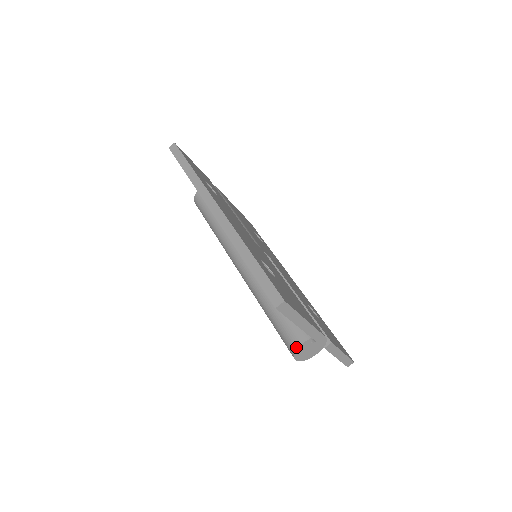
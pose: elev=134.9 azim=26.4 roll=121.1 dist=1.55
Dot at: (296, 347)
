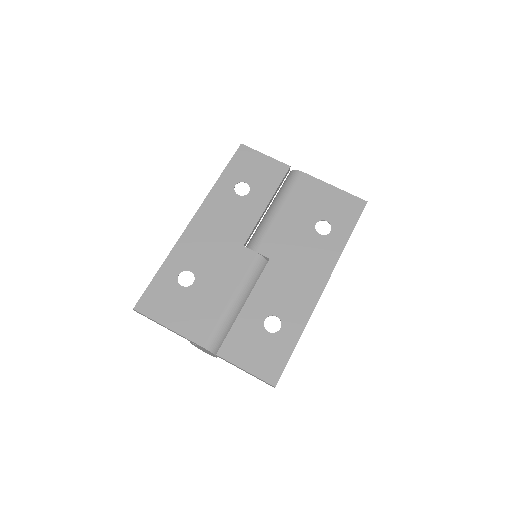
Dot at: occluded
